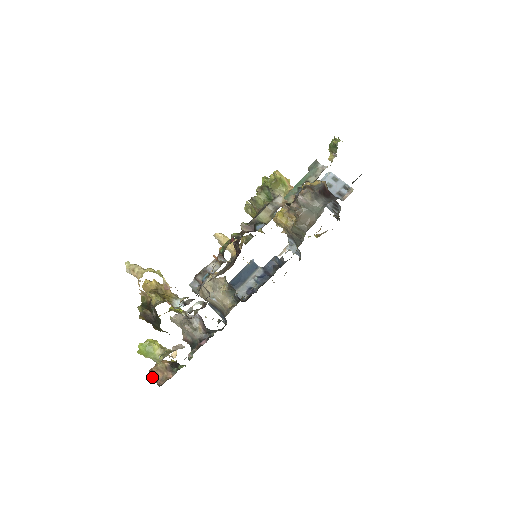
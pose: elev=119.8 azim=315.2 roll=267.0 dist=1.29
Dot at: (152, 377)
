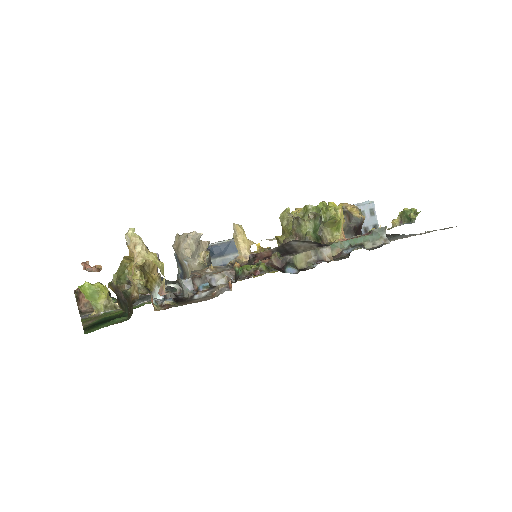
Dot at: (77, 299)
